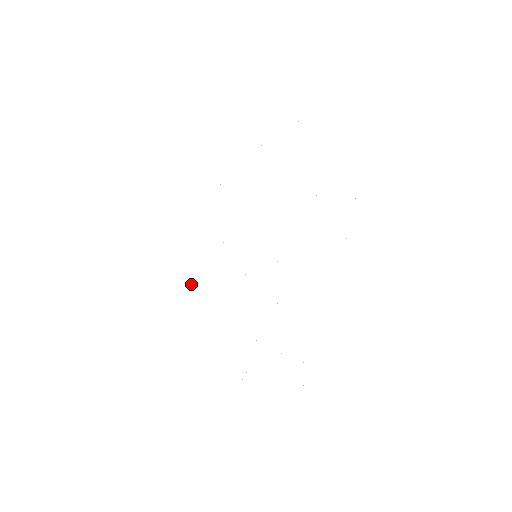
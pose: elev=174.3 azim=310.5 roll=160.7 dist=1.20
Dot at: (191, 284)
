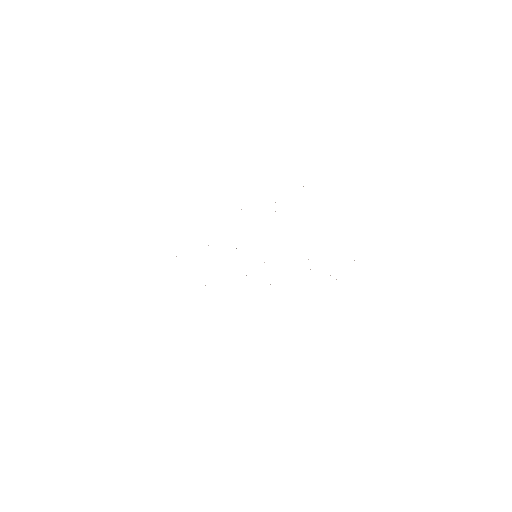
Dot at: occluded
